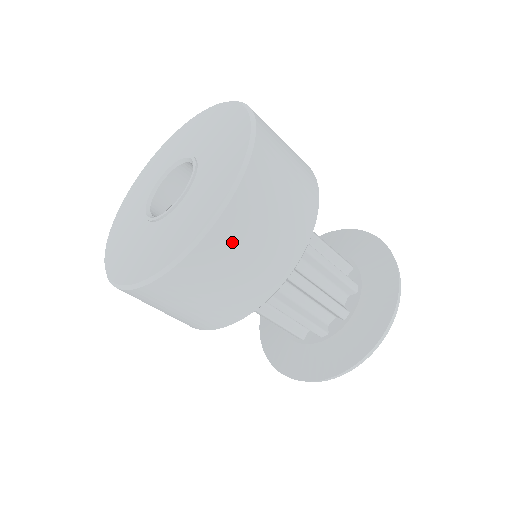
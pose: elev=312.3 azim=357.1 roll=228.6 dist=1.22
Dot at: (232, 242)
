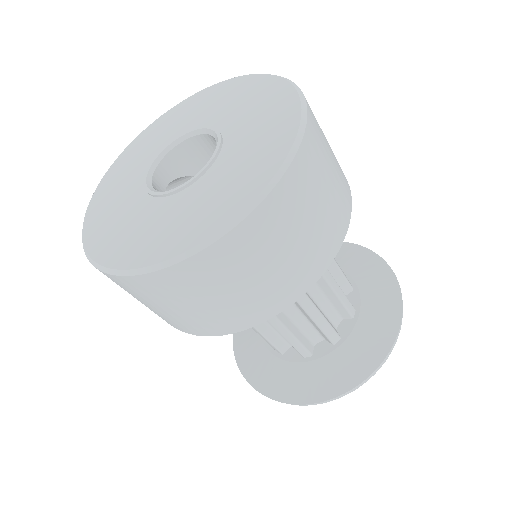
Dot at: (251, 249)
